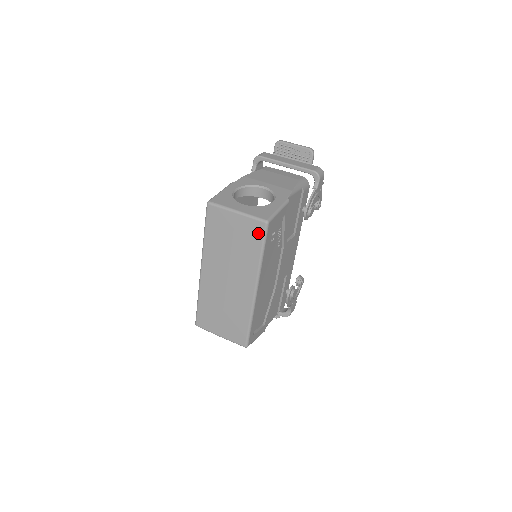
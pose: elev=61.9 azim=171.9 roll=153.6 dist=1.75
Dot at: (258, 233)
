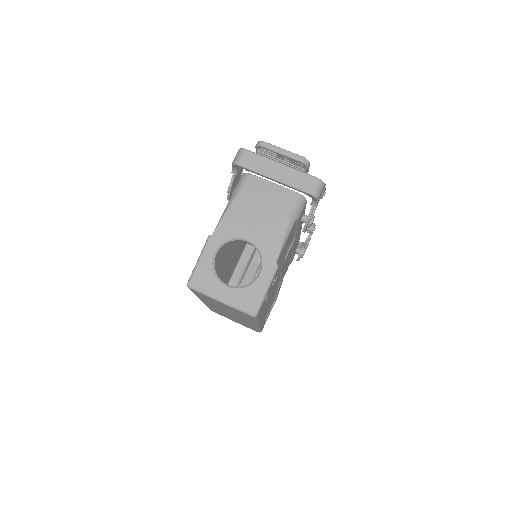
Dot at: (248, 316)
